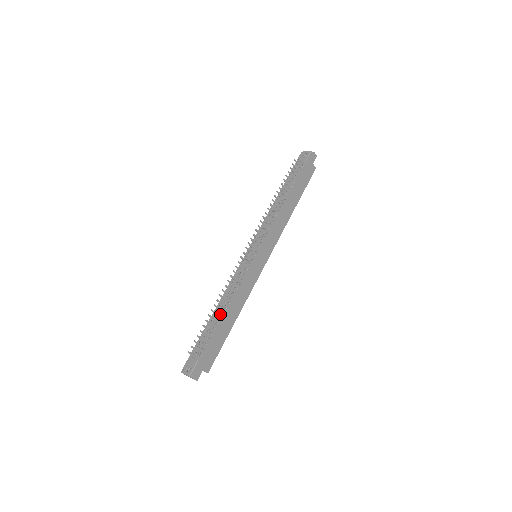
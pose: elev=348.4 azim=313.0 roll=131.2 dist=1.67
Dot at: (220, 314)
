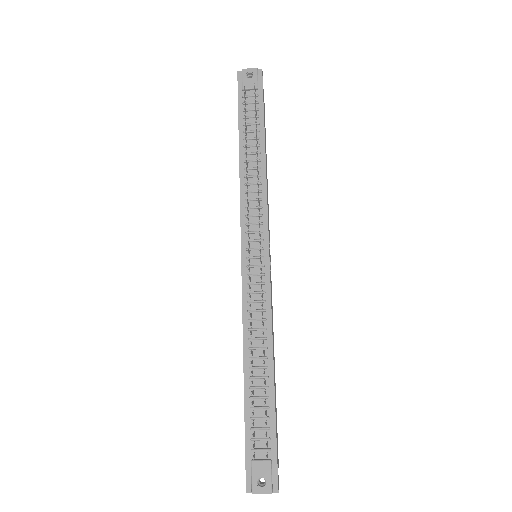
Dot at: (264, 371)
